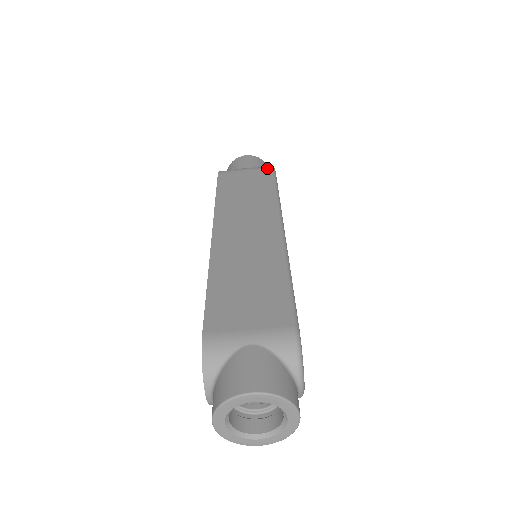
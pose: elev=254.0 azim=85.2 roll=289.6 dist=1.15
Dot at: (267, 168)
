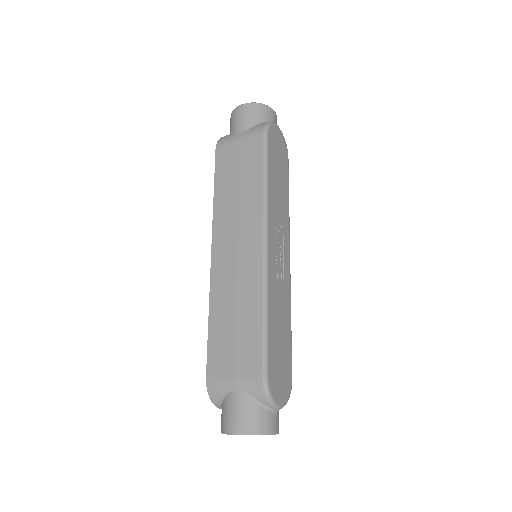
Dot at: (258, 133)
